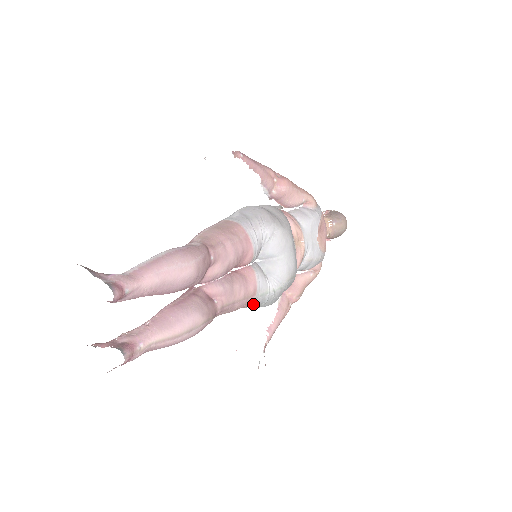
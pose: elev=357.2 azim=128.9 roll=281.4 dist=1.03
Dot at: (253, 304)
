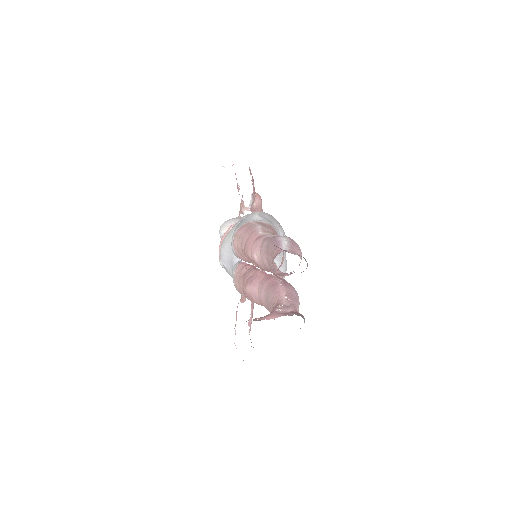
Dot at: occluded
